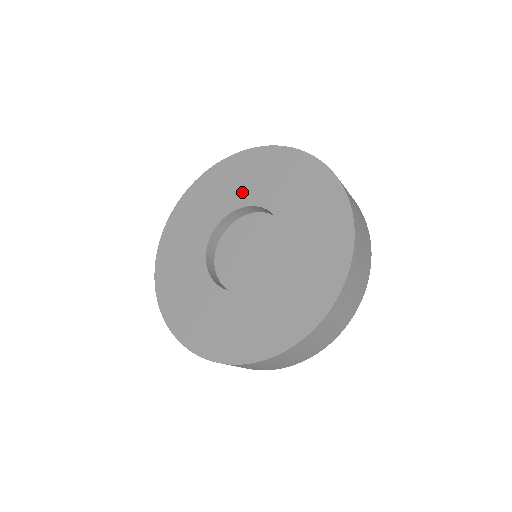
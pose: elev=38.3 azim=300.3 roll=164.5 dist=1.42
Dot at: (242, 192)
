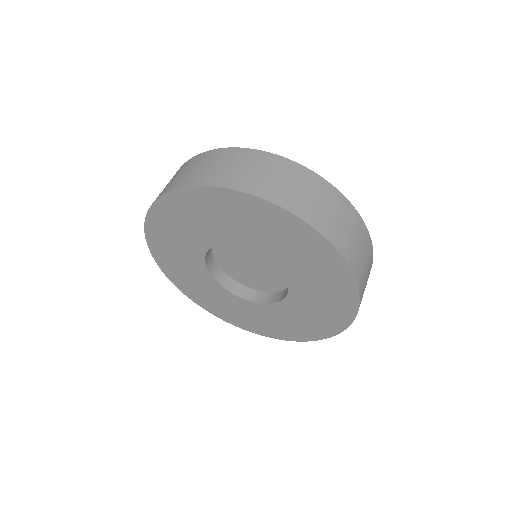
Dot at: (239, 233)
